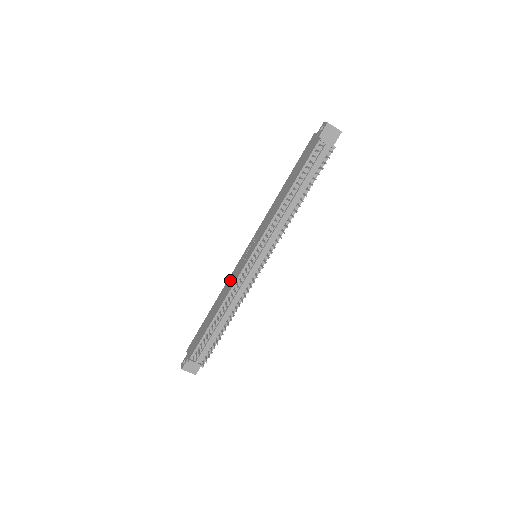
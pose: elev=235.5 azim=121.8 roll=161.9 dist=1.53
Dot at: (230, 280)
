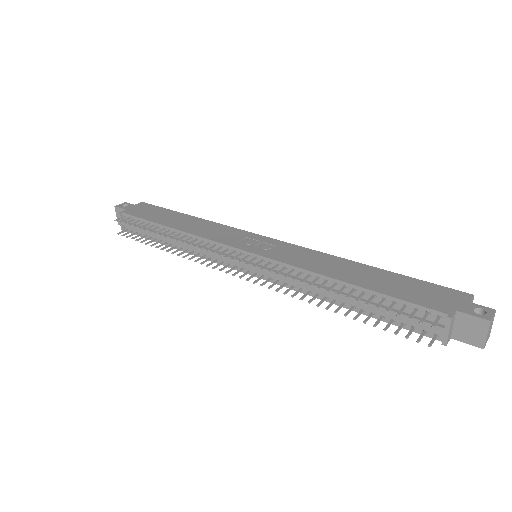
Dot at: (220, 229)
